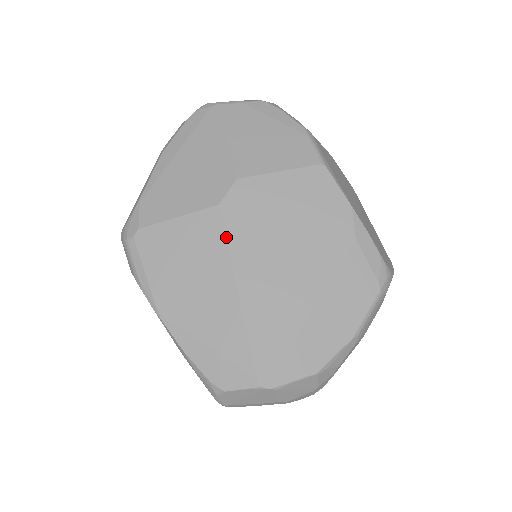
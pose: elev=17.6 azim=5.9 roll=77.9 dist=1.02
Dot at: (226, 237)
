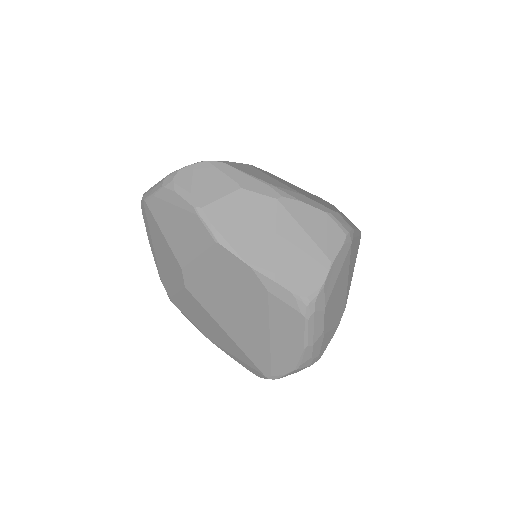
Dot at: (201, 305)
